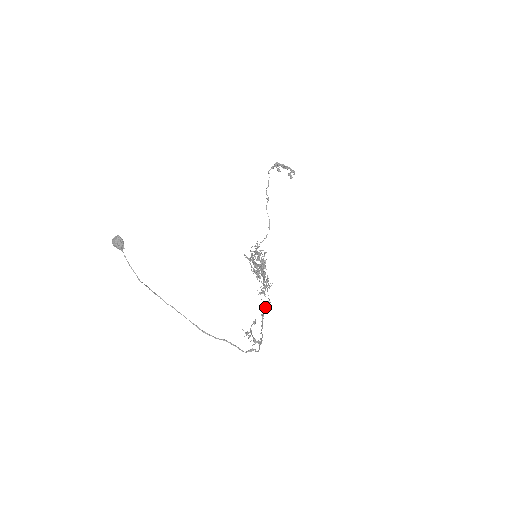
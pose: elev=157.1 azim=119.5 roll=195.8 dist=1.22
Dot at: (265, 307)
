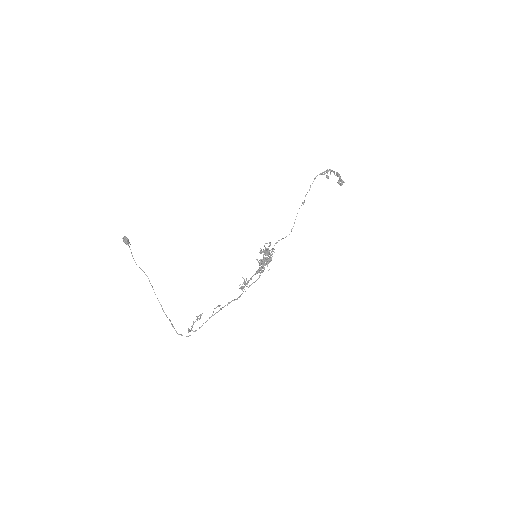
Dot at: (230, 302)
